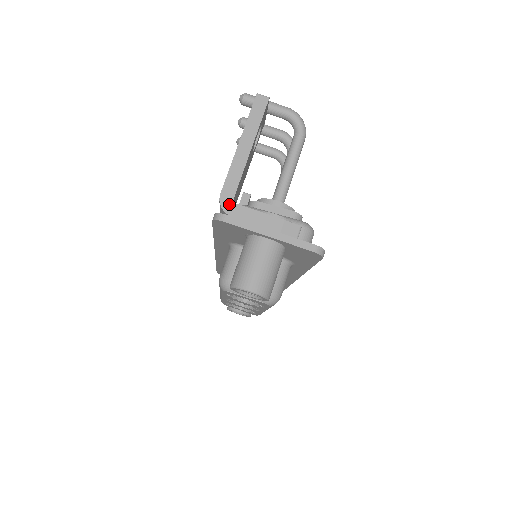
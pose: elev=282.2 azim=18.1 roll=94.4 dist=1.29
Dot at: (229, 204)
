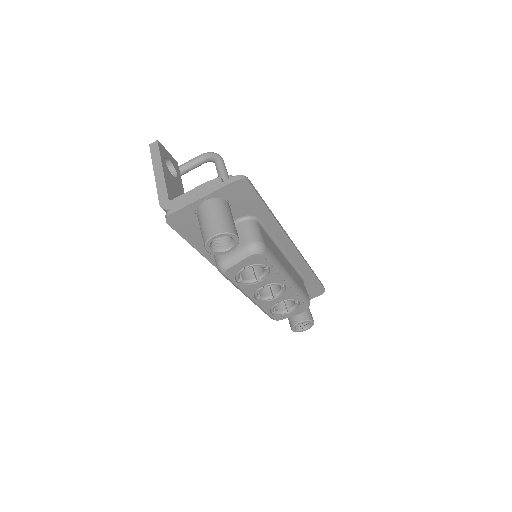
Dot at: (168, 204)
